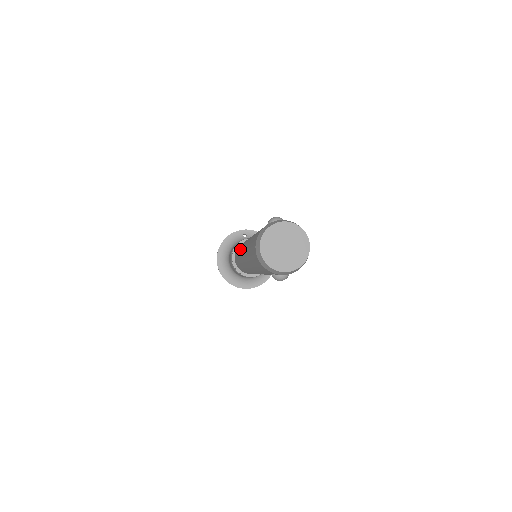
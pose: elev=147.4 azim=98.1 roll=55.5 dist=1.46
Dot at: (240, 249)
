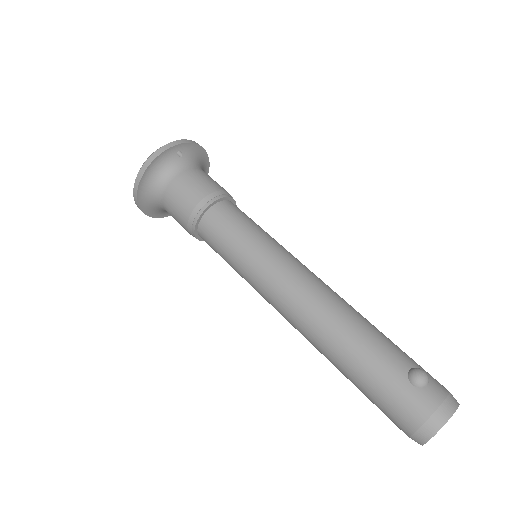
Dot at: (262, 278)
